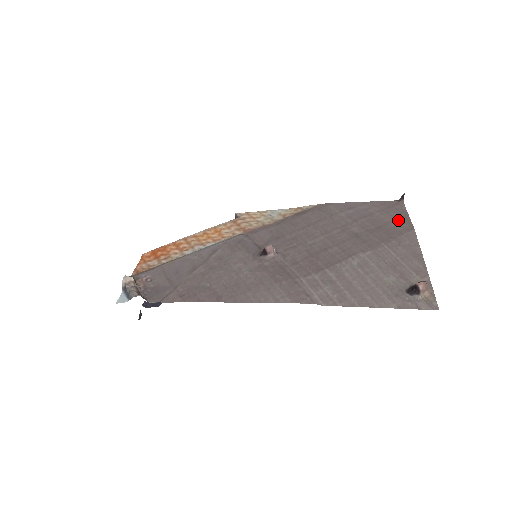
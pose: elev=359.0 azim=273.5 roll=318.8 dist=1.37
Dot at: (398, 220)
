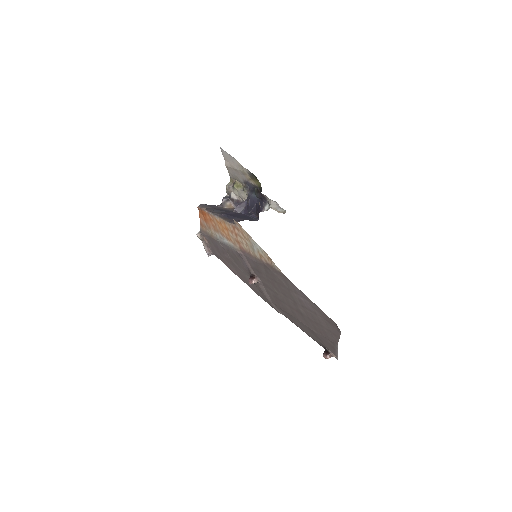
Dot at: (330, 333)
